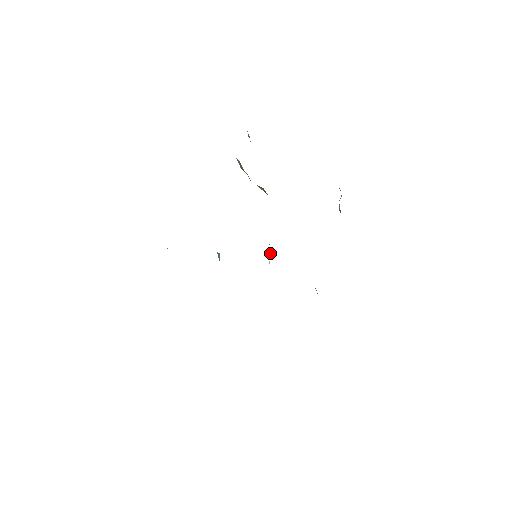
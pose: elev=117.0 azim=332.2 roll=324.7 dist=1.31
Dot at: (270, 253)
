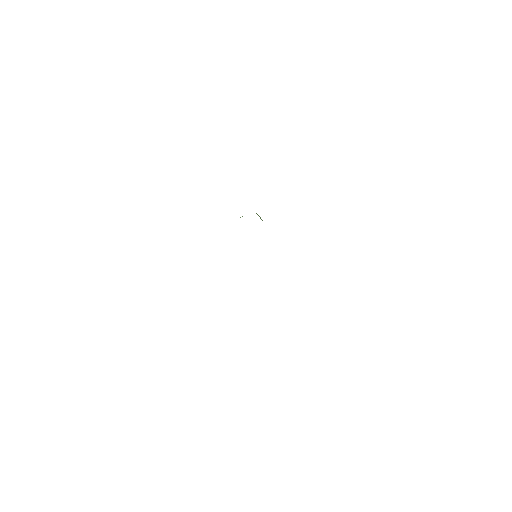
Dot at: occluded
